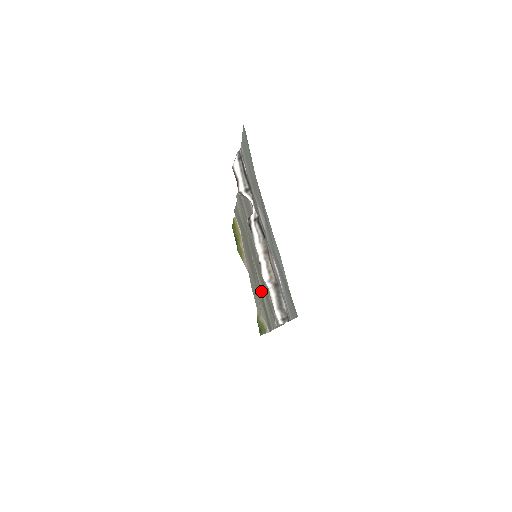
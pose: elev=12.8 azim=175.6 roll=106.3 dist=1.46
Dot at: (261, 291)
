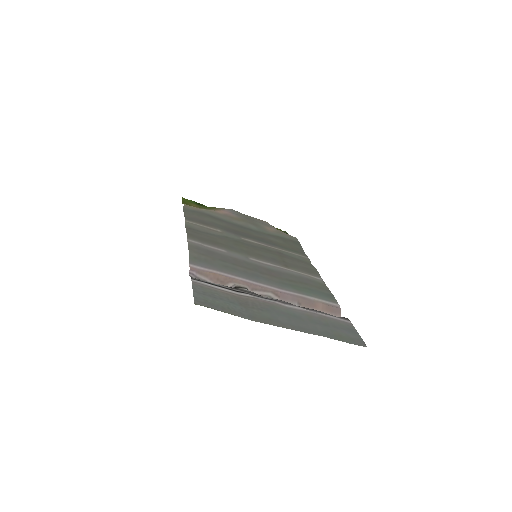
Dot at: (274, 247)
